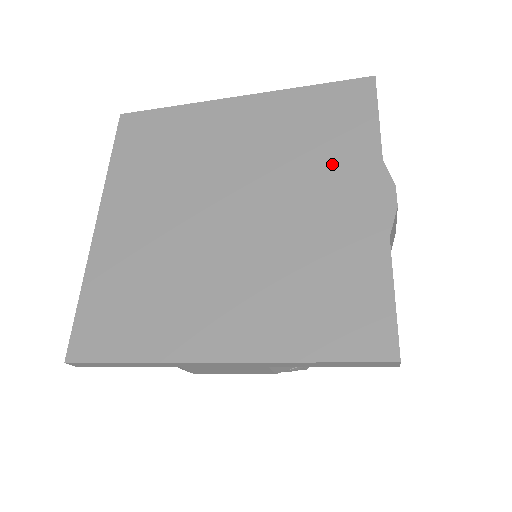
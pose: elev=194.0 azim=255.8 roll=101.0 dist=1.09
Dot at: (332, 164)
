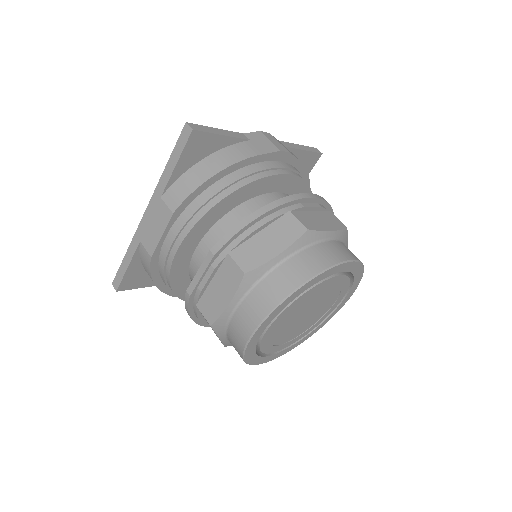
Dot at: occluded
